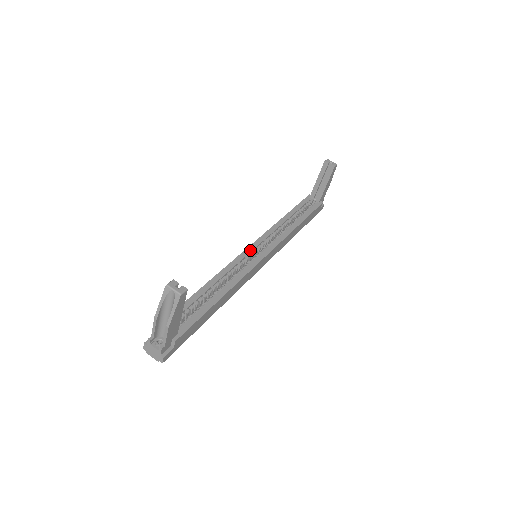
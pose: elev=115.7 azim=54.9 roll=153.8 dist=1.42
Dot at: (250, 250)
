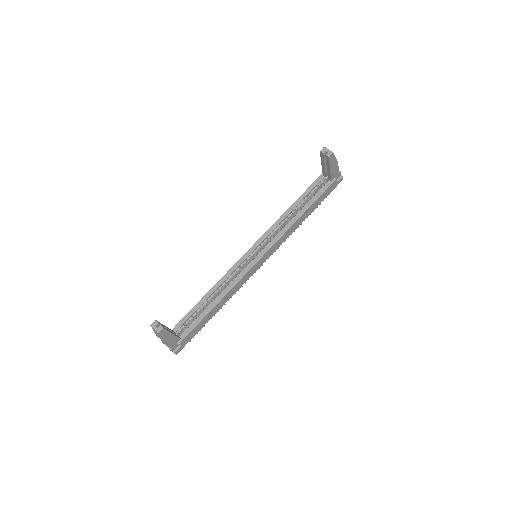
Dot at: (248, 254)
